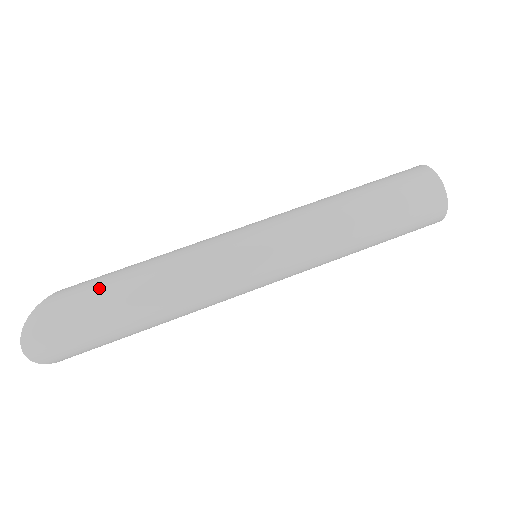
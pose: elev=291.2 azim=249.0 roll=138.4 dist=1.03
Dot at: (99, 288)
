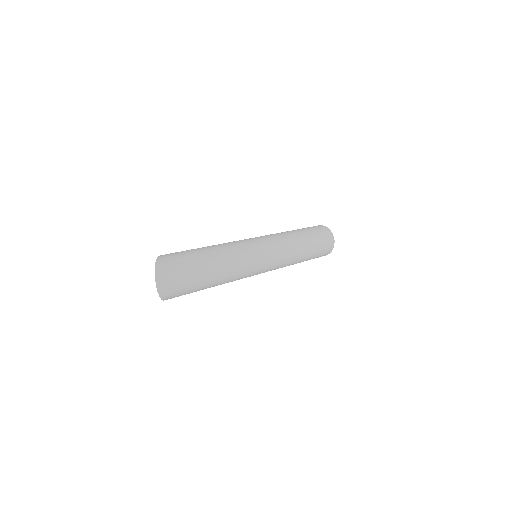
Dot at: (191, 253)
